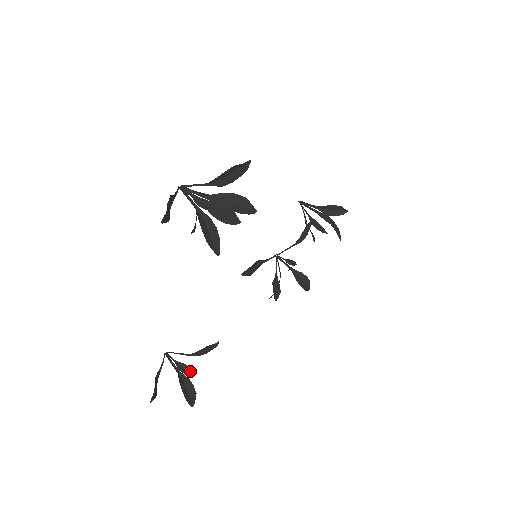
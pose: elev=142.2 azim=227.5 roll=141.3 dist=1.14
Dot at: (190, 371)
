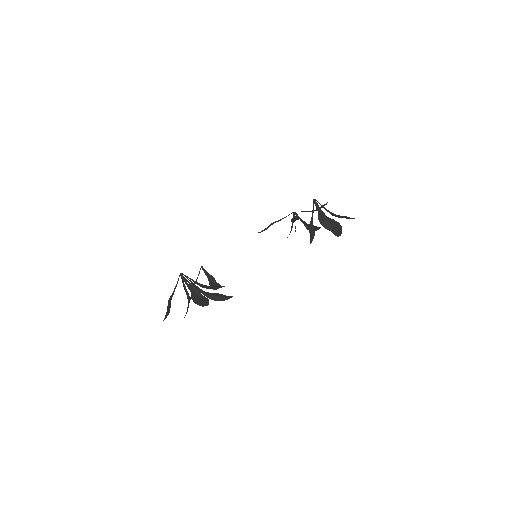
Dot at: (215, 281)
